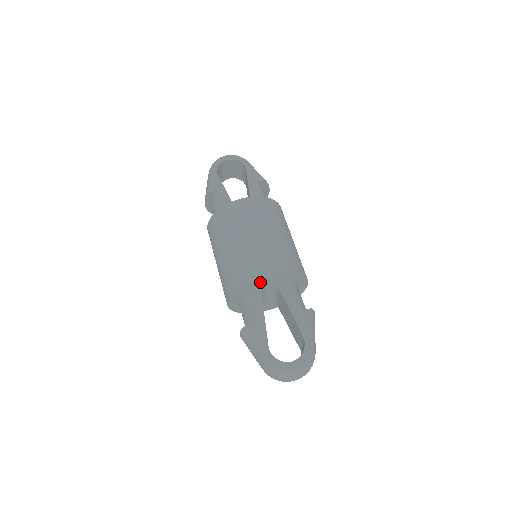
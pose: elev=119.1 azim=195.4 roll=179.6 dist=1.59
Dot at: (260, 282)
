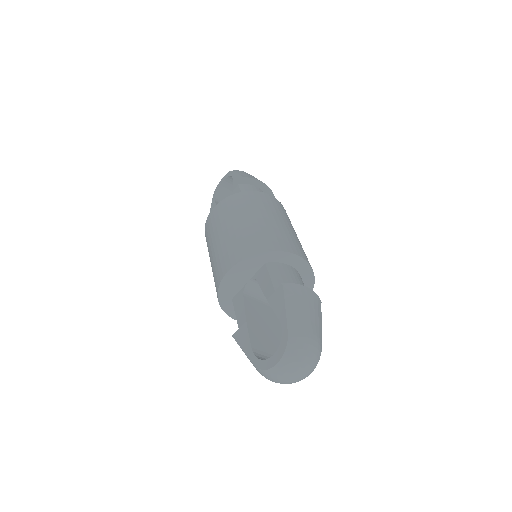
Dot at: (230, 283)
